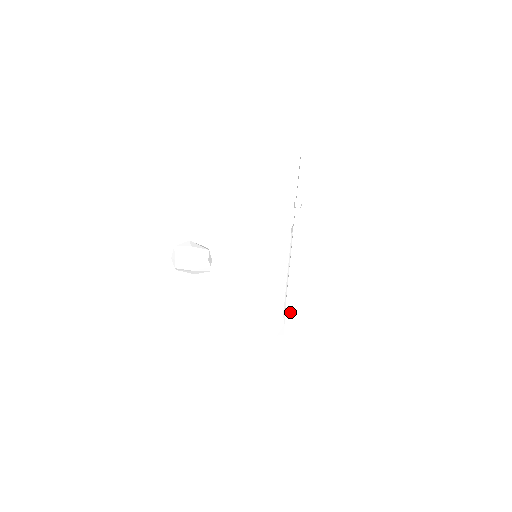
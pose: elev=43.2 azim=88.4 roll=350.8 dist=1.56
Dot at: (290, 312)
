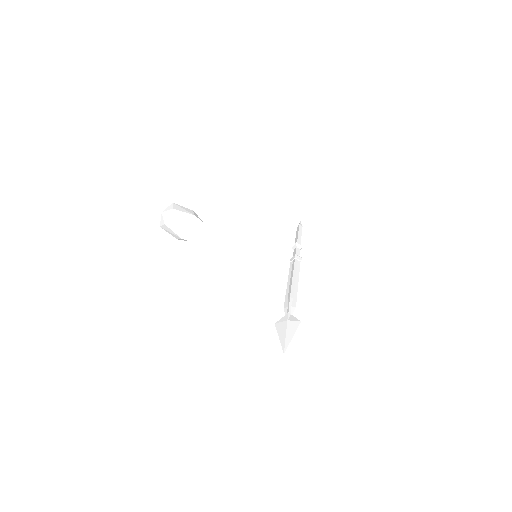
Dot at: (295, 306)
